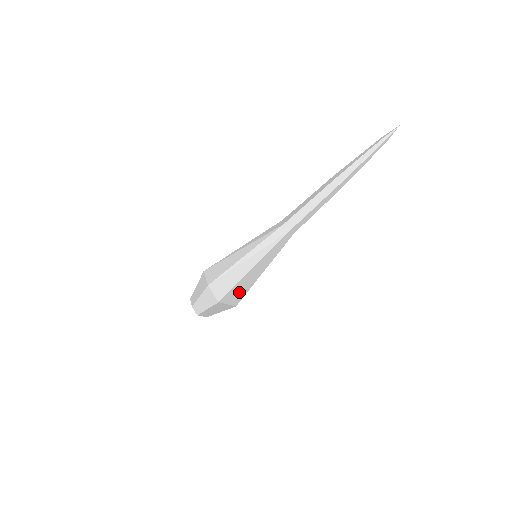
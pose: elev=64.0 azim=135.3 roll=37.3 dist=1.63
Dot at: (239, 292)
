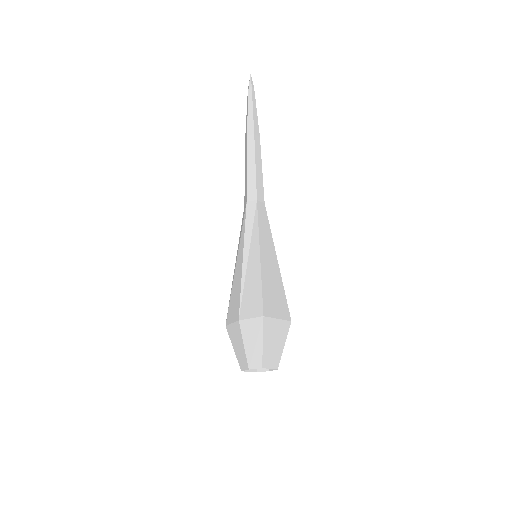
Dot at: (275, 296)
